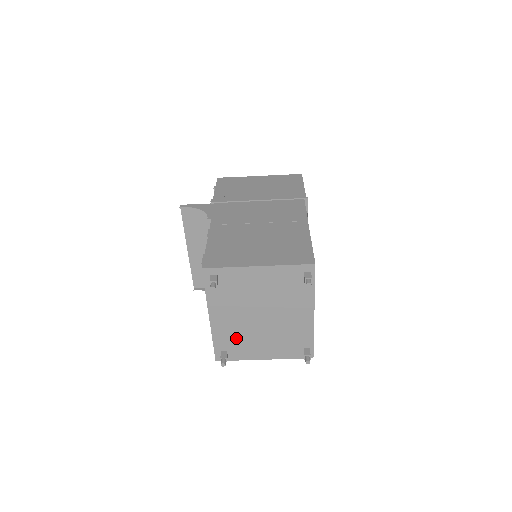
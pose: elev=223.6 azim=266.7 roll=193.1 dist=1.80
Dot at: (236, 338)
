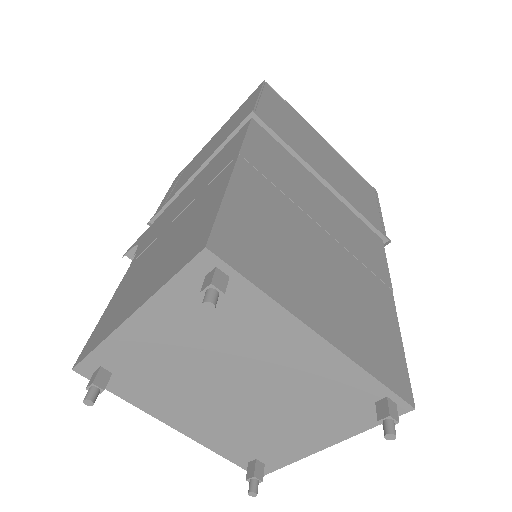
Dot at: (245, 437)
